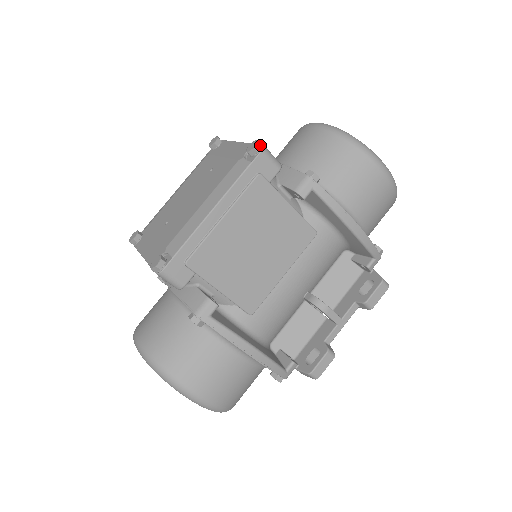
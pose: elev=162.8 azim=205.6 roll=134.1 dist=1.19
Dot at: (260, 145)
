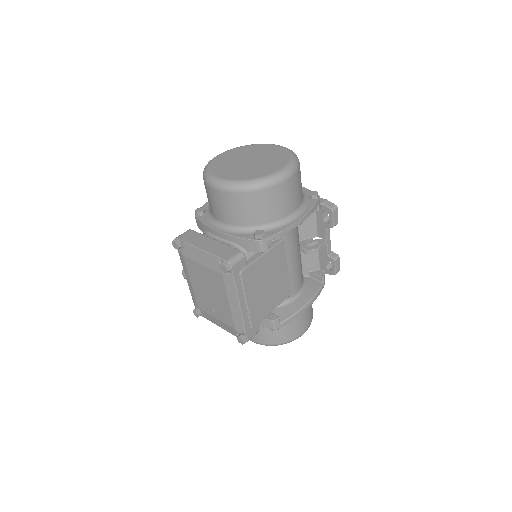
Dot at: (228, 266)
